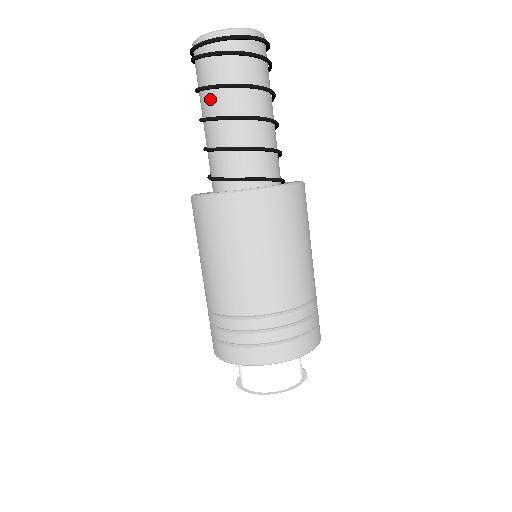
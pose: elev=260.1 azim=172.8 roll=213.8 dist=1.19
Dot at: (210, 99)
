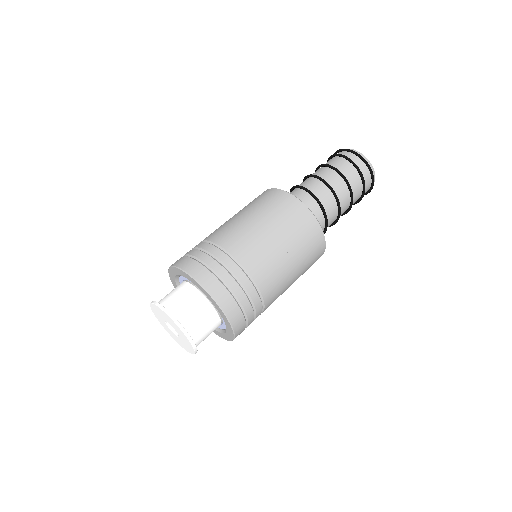
Dot at: occluded
